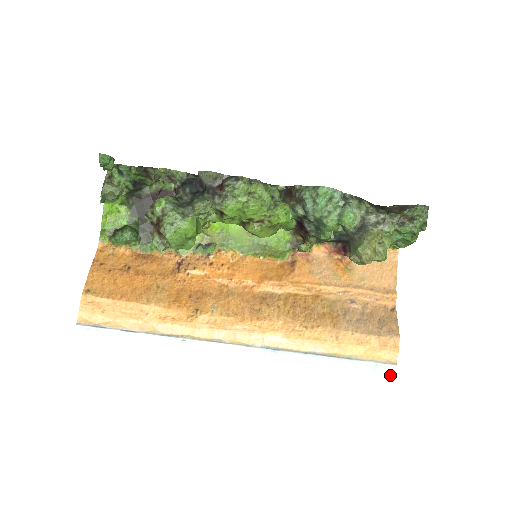
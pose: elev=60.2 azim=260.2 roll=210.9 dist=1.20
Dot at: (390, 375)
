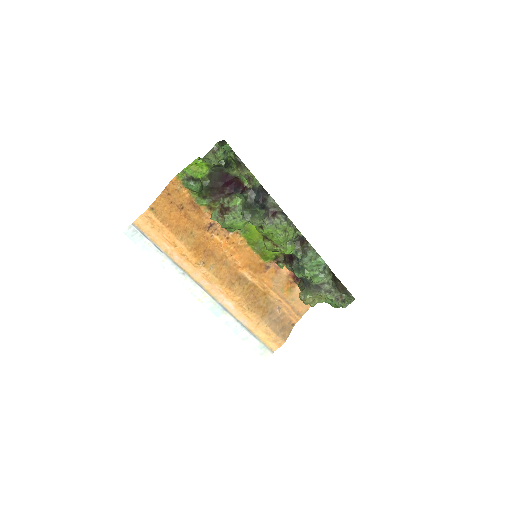
Dot at: (266, 355)
